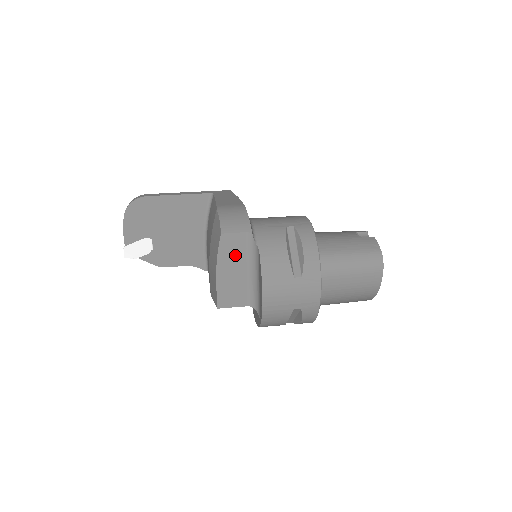
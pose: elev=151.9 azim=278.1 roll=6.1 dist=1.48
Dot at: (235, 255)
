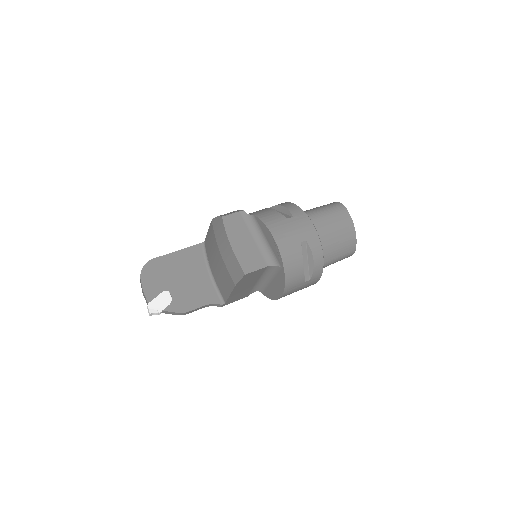
Dot at: (239, 229)
